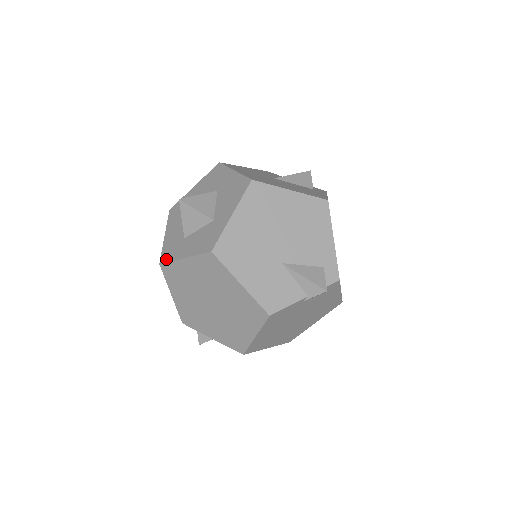
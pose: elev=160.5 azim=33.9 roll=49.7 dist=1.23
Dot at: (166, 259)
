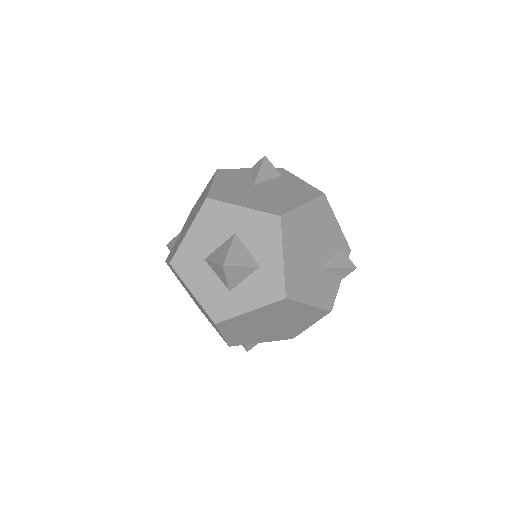
Dot at: (222, 317)
